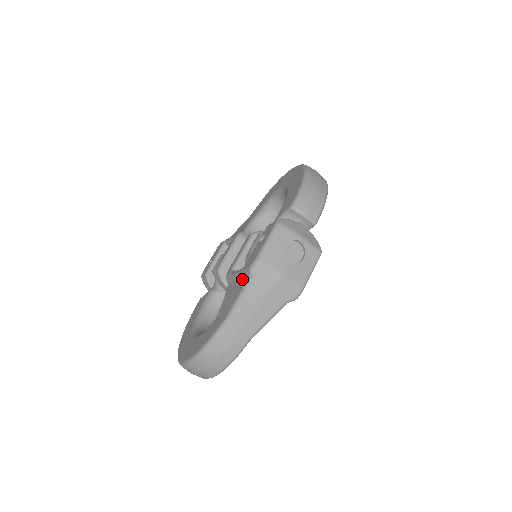
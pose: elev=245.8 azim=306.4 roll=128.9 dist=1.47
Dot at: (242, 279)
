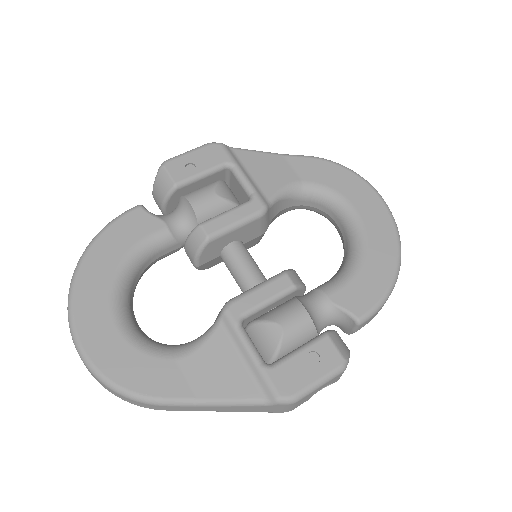
Dot at: (253, 377)
